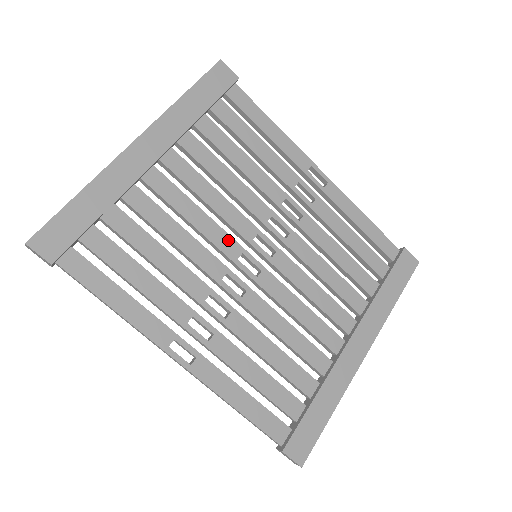
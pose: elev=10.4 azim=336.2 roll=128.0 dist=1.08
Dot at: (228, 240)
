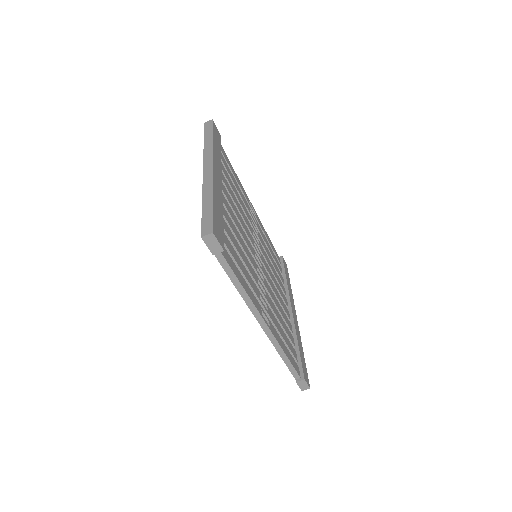
Dot at: (250, 244)
